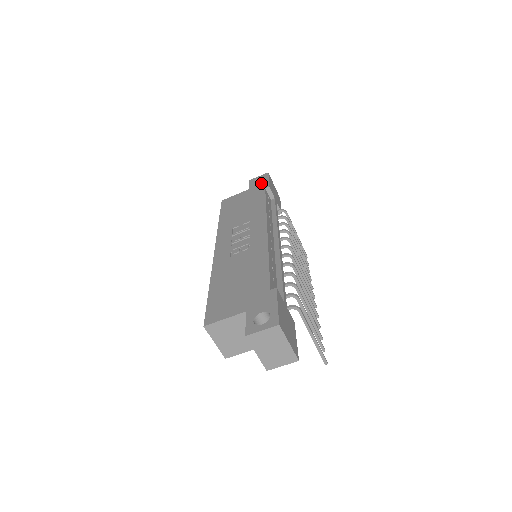
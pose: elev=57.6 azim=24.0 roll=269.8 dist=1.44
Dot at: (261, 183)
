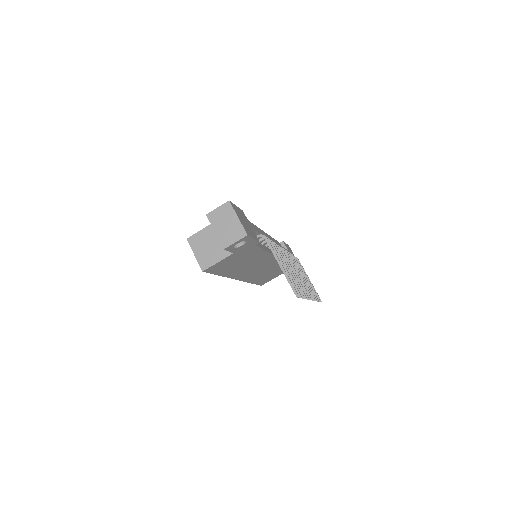
Dot at: occluded
